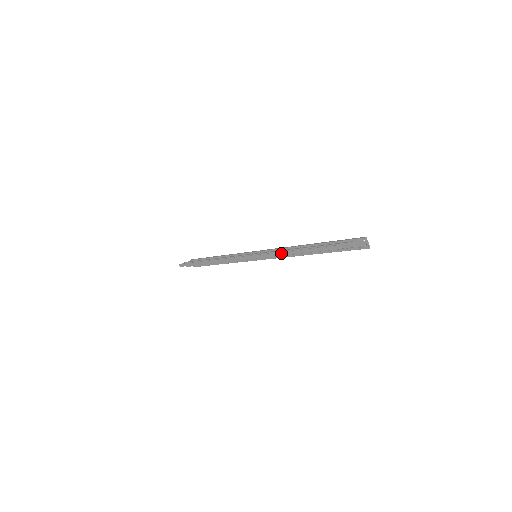
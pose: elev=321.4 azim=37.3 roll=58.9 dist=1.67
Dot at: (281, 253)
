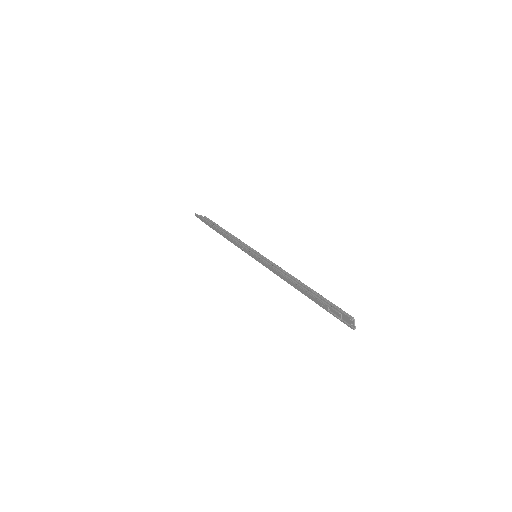
Dot at: (276, 271)
